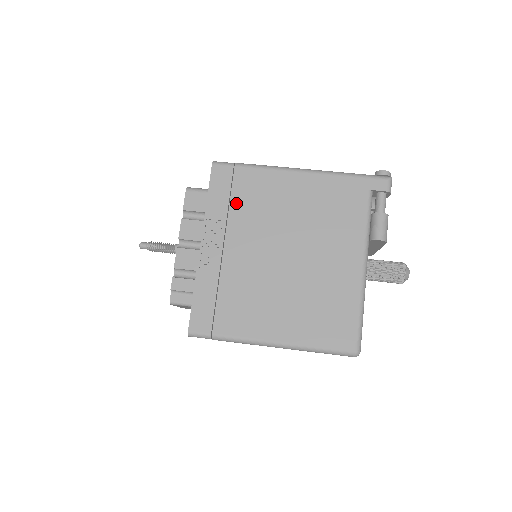
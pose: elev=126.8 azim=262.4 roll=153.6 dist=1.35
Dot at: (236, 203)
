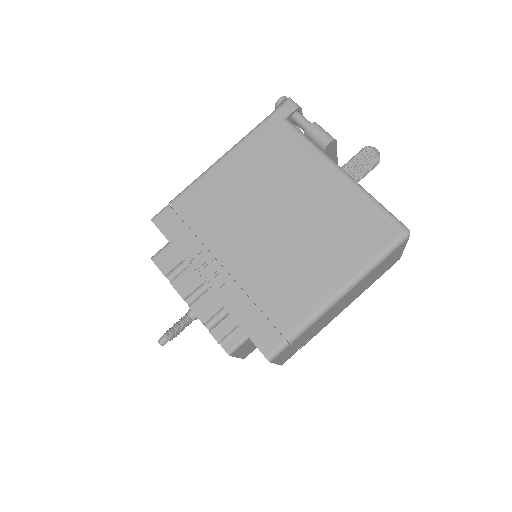
Dot at: (199, 228)
